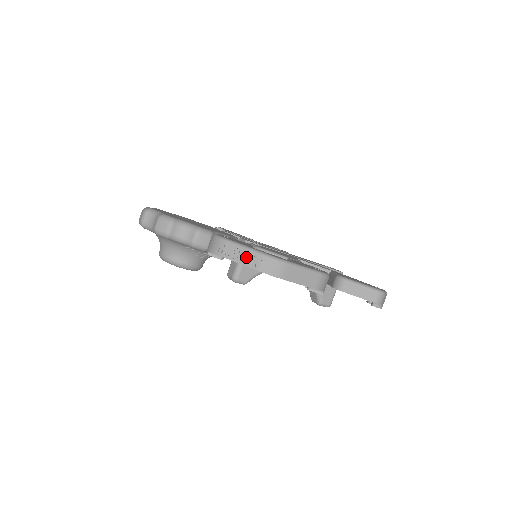
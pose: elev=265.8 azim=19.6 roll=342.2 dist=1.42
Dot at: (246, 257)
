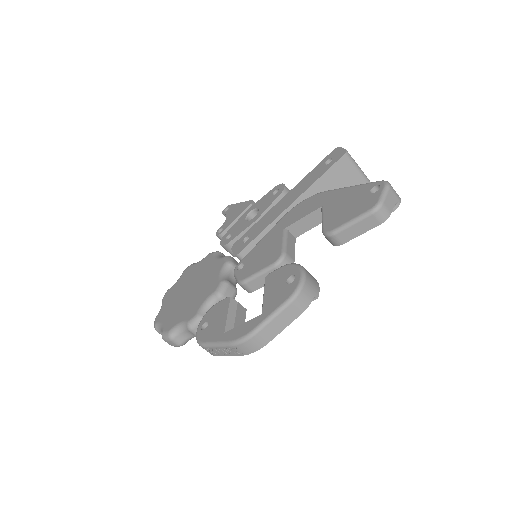
Dot at: (227, 350)
